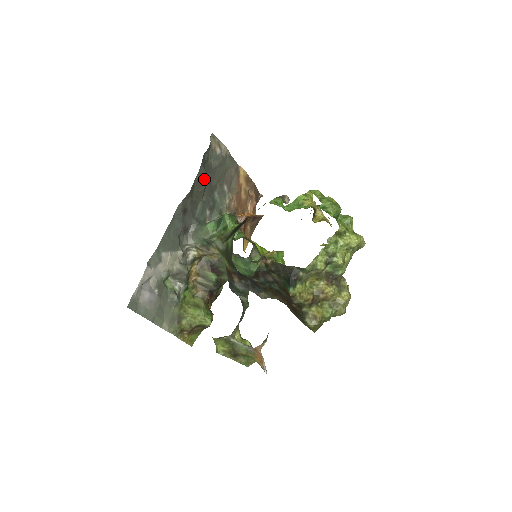
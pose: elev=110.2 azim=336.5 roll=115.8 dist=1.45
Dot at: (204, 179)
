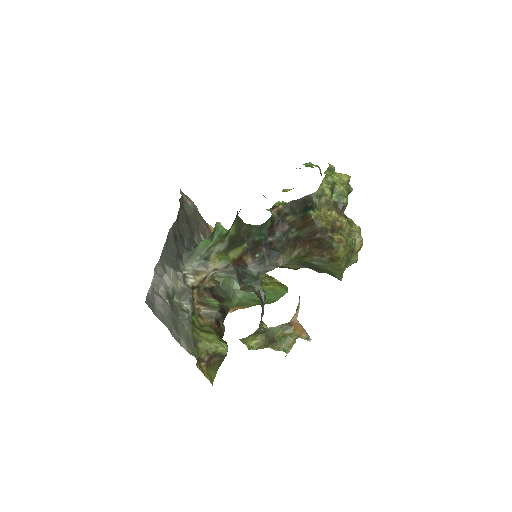
Dot at: (185, 217)
